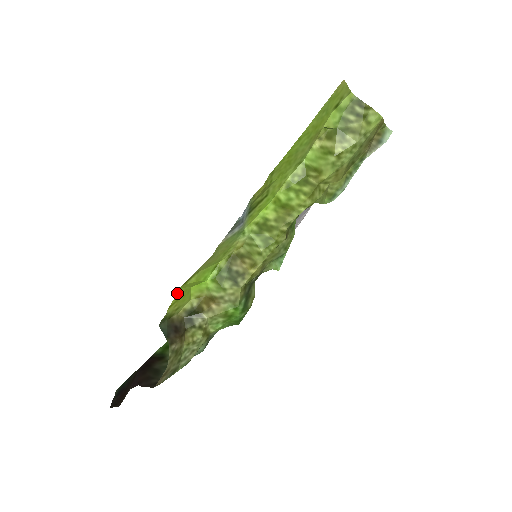
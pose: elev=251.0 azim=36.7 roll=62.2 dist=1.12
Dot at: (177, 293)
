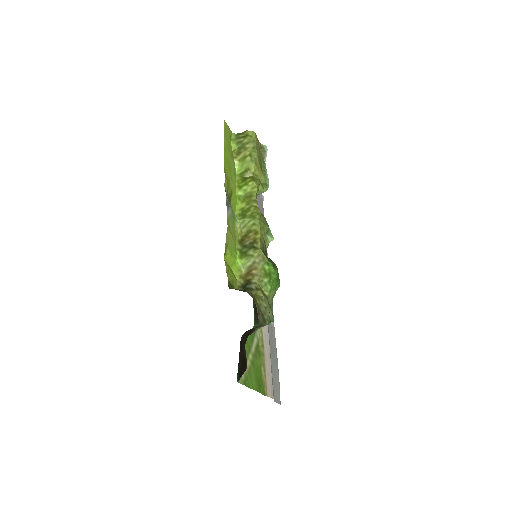
Dot at: (225, 262)
